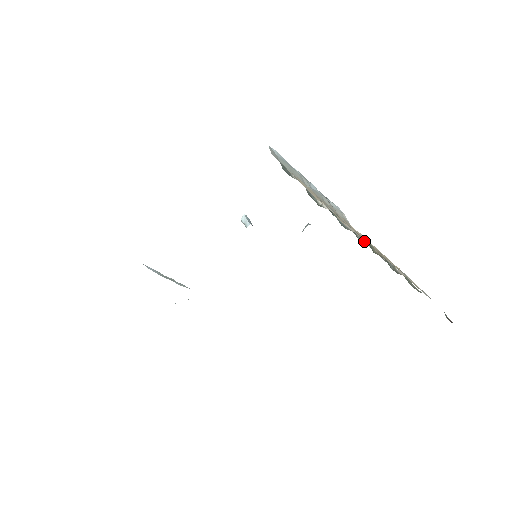
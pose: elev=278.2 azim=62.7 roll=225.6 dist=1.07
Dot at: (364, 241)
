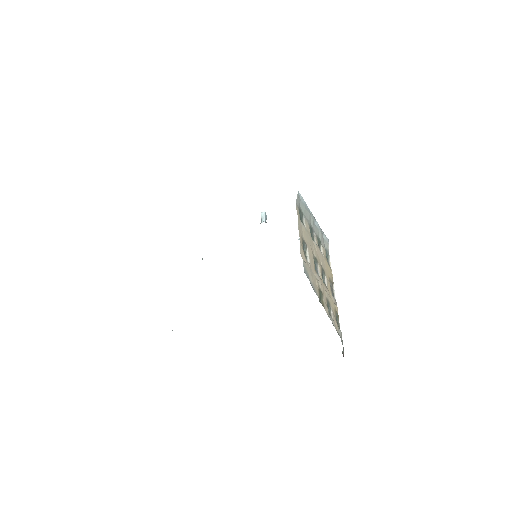
Dot at: (326, 280)
